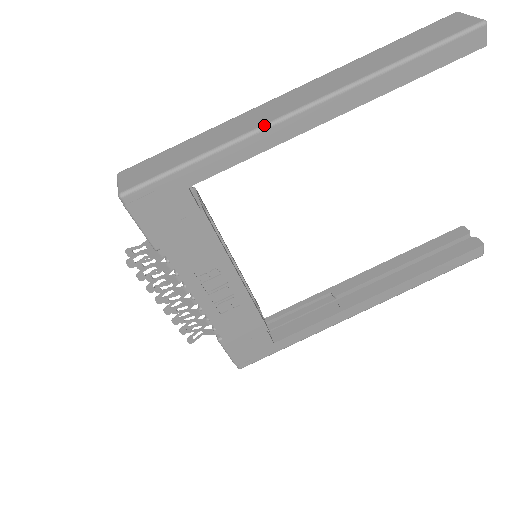
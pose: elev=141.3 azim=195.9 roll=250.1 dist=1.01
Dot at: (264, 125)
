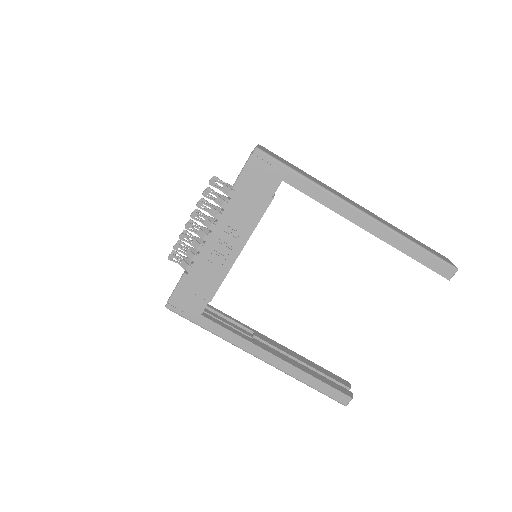
Dot at: (340, 197)
